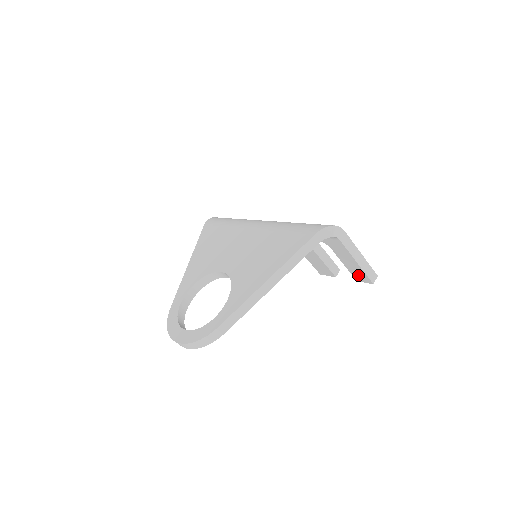
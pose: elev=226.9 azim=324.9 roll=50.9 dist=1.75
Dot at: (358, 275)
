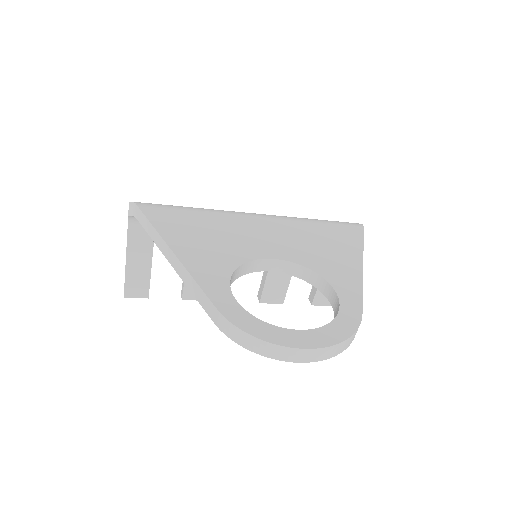
Dot at: occluded
